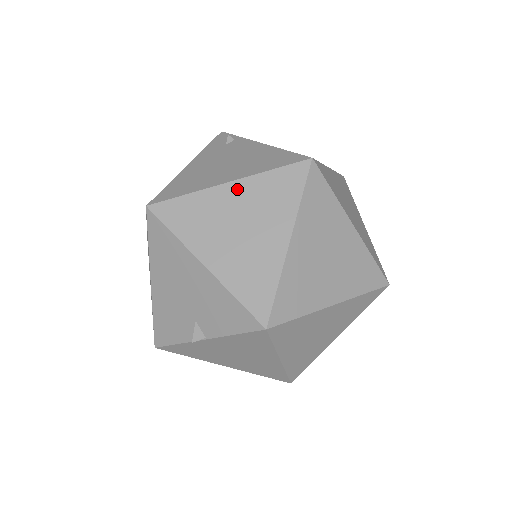
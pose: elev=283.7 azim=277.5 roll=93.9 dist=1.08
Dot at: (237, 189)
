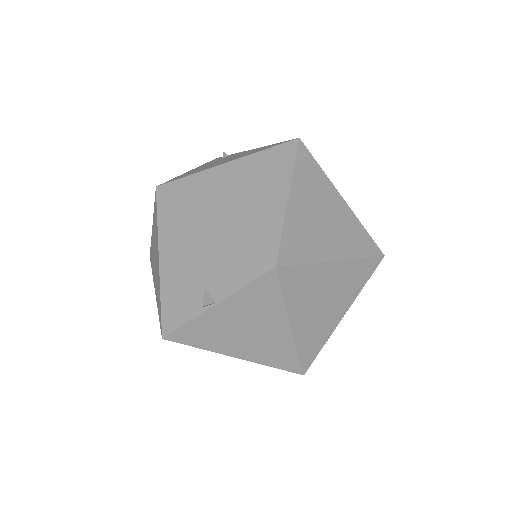
Dot at: (237, 166)
